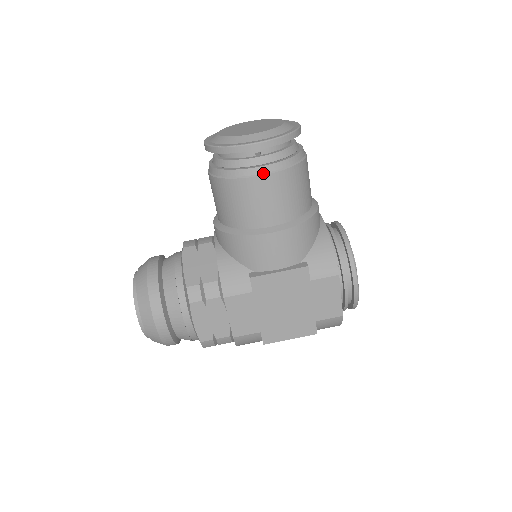
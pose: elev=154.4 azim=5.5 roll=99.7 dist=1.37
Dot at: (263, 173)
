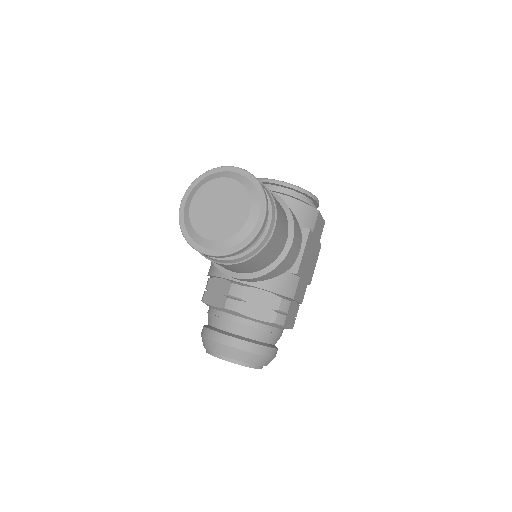
Dot at: (273, 227)
